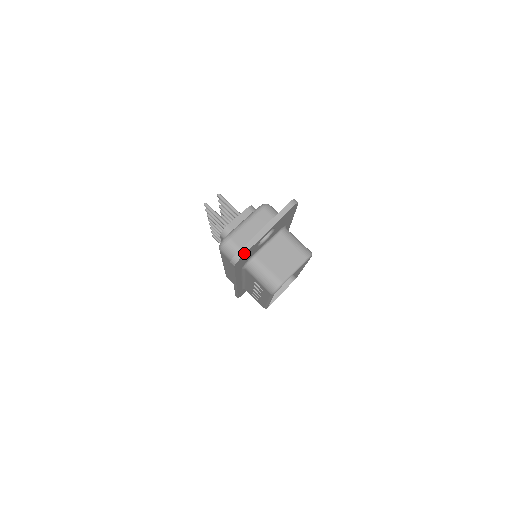
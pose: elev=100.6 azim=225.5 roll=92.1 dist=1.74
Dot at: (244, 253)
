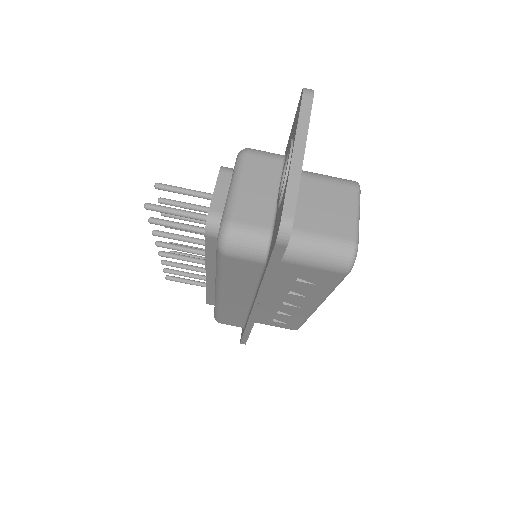
Dot at: (293, 208)
